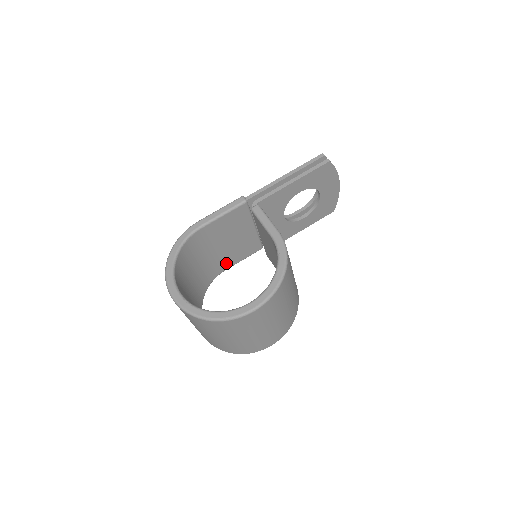
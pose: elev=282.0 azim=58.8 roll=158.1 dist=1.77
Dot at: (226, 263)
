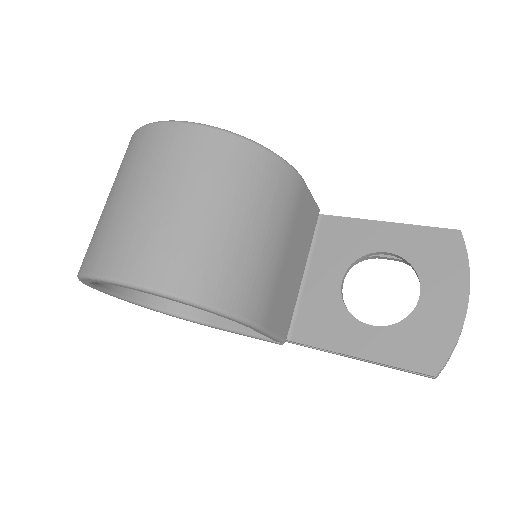
Dot at: occluded
